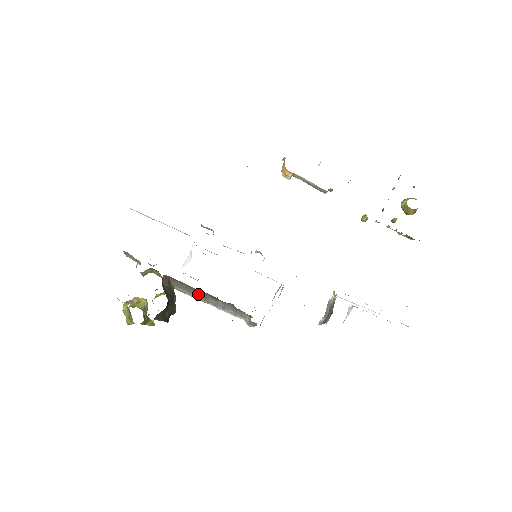
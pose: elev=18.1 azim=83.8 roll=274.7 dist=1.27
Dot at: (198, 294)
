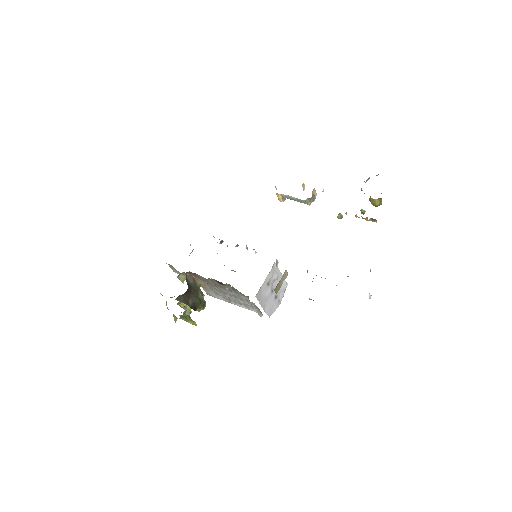
Dot at: (218, 291)
